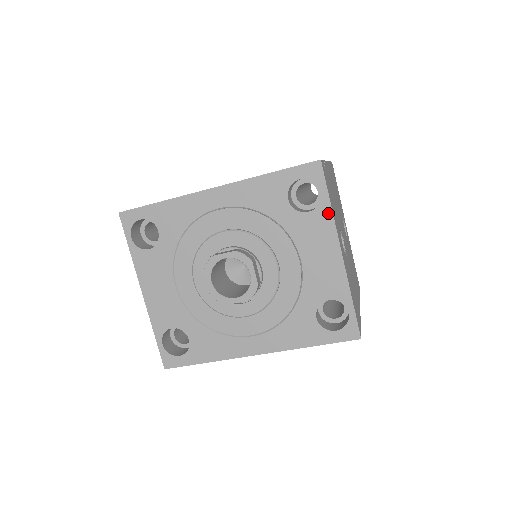
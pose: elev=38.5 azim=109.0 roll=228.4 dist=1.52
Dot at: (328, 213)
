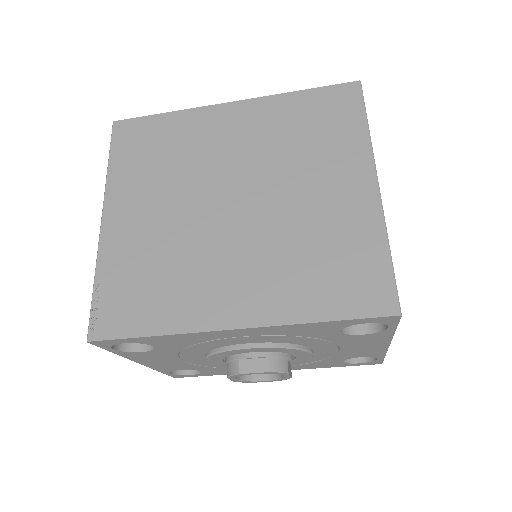
Dot at: (388, 334)
